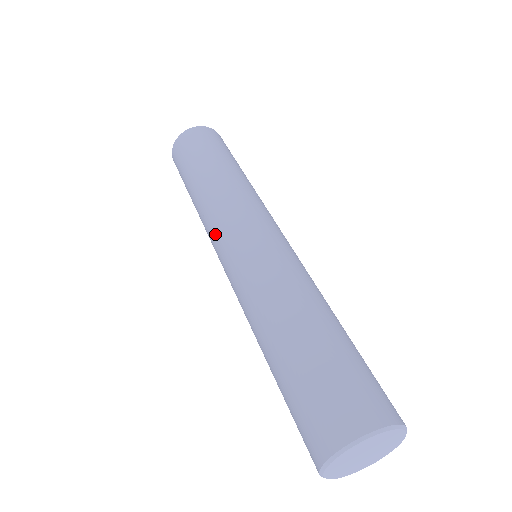
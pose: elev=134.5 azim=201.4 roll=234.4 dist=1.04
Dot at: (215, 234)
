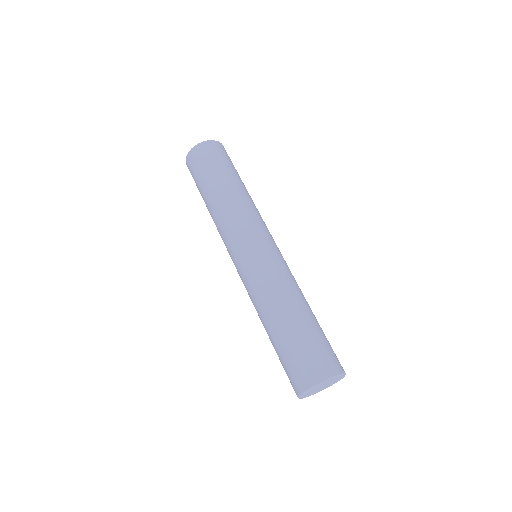
Dot at: (229, 240)
